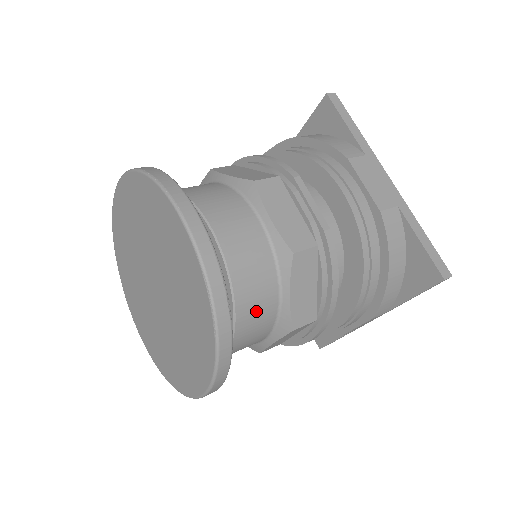
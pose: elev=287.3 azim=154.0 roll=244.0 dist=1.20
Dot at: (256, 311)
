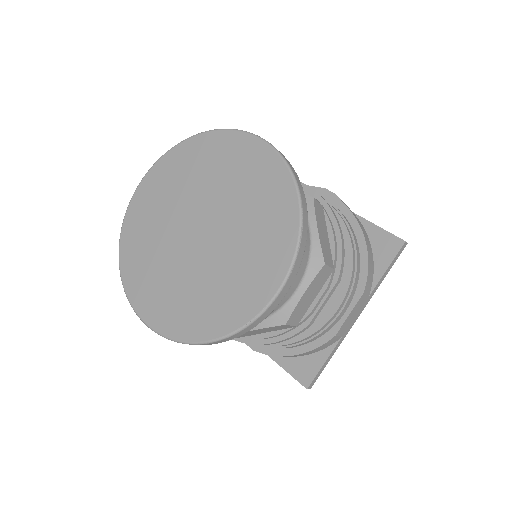
Dot at: occluded
